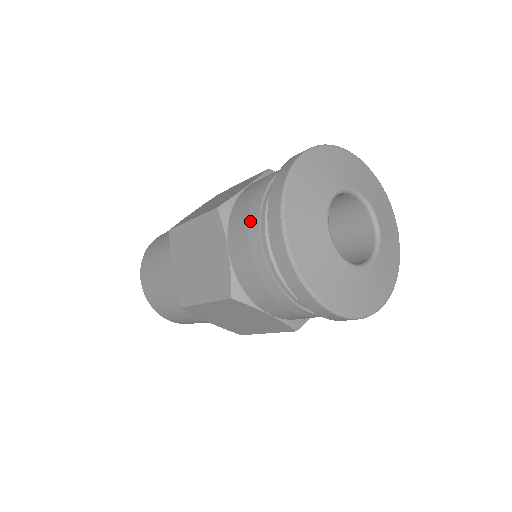
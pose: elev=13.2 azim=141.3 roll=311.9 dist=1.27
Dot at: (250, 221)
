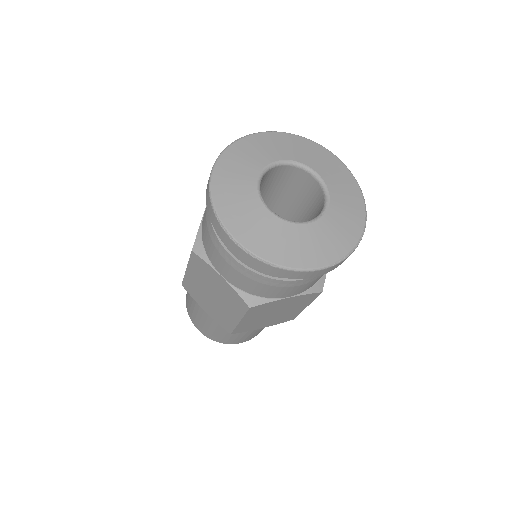
Dot at: (216, 246)
